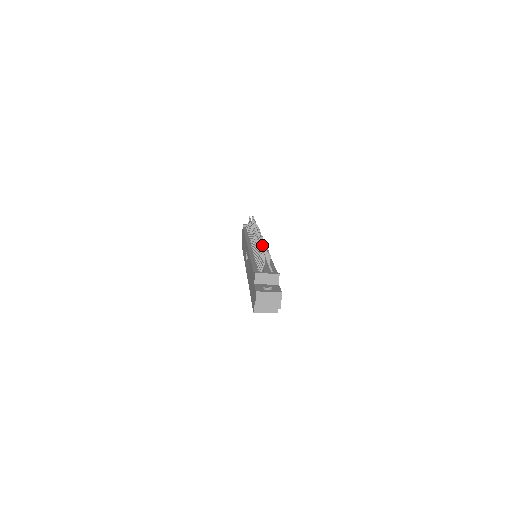
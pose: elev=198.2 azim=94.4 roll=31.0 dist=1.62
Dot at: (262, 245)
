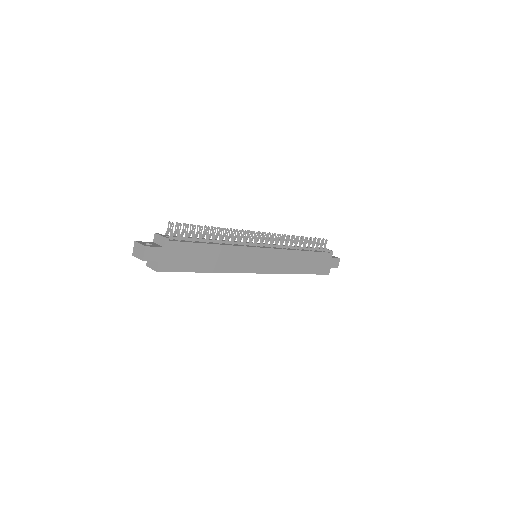
Dot at: (226, 233)
